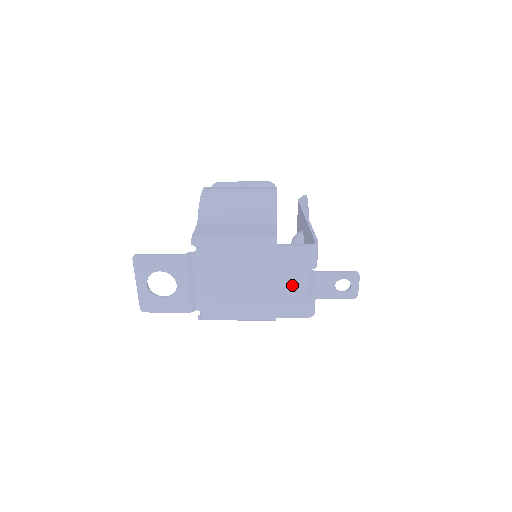
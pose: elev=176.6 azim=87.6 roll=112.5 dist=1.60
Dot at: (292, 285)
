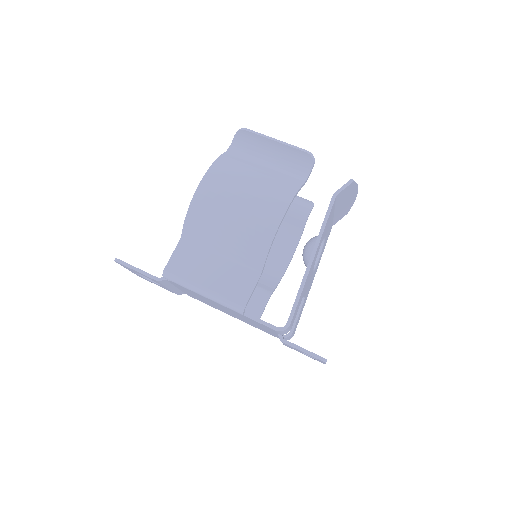
Dot at: (264, 329)
